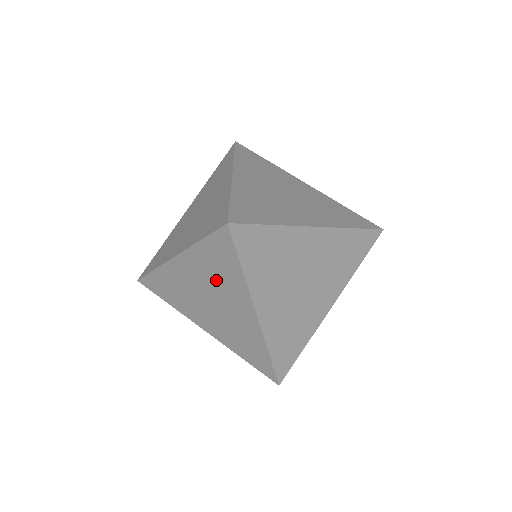
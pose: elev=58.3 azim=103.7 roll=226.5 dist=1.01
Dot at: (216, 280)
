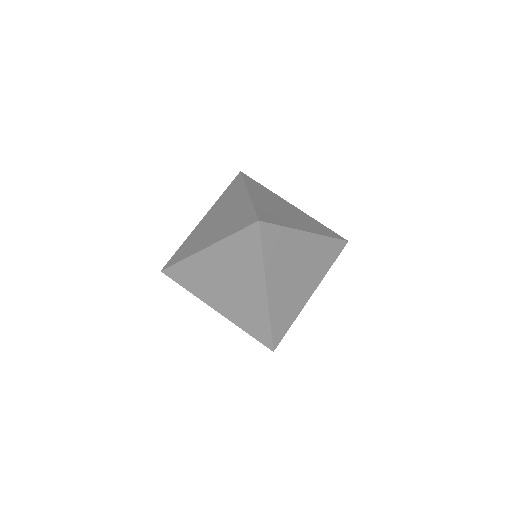
Dot at: (226, 202)
